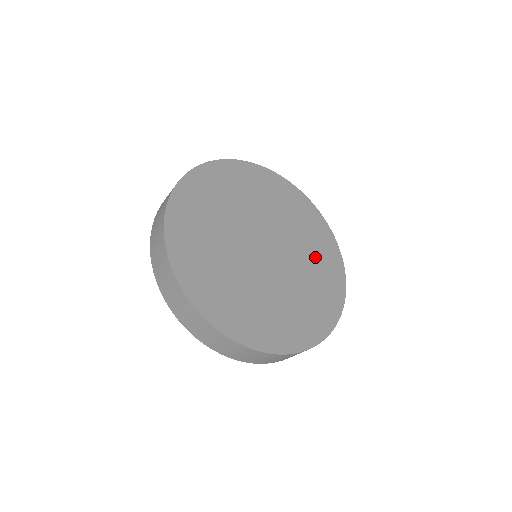
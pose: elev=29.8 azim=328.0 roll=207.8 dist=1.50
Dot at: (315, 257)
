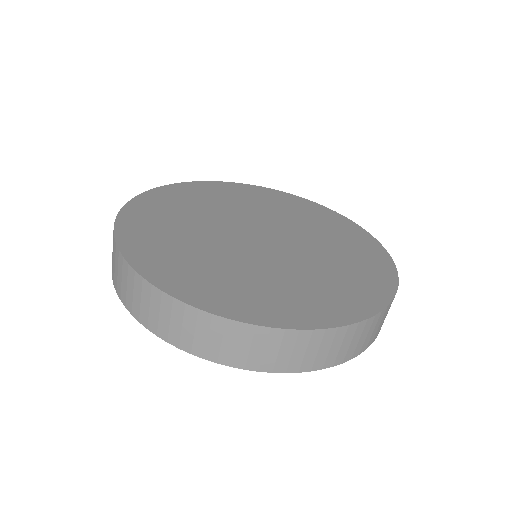
Dot at: (309, 220)
